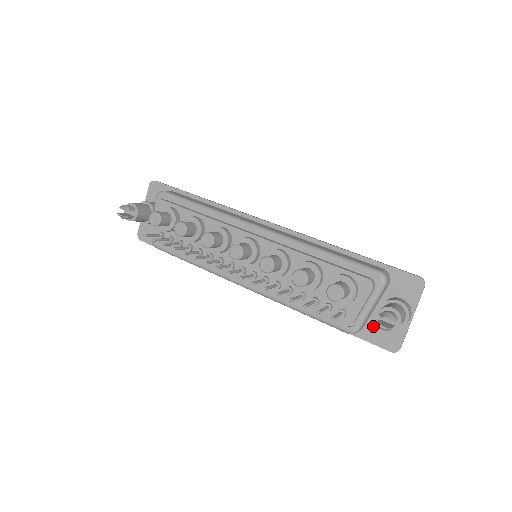
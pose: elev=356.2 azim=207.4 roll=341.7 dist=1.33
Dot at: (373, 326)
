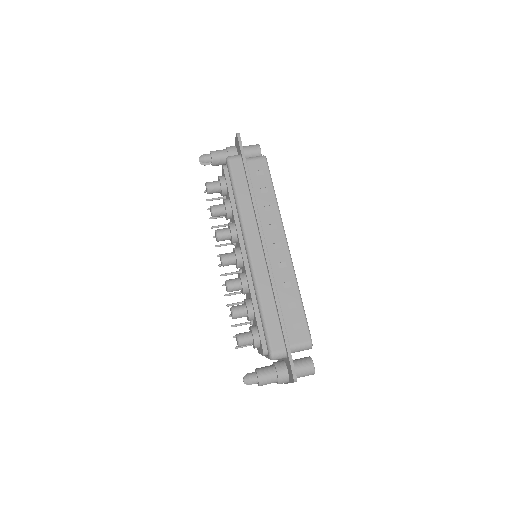
Dot at: (280, 360)
